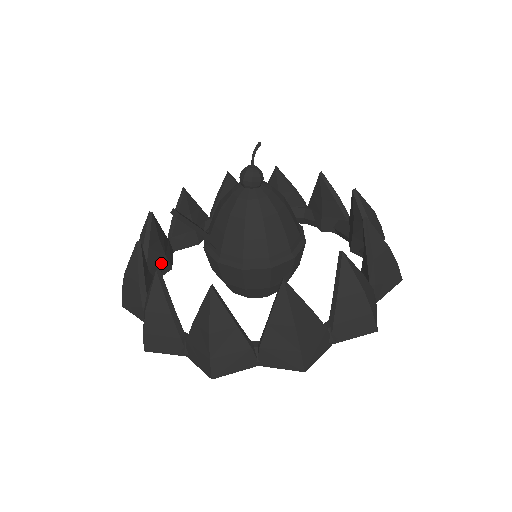
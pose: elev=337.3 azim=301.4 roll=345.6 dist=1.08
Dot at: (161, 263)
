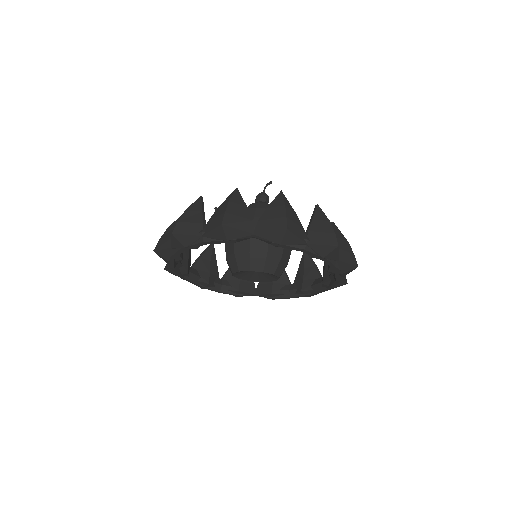
Dot at: (234, 283)
